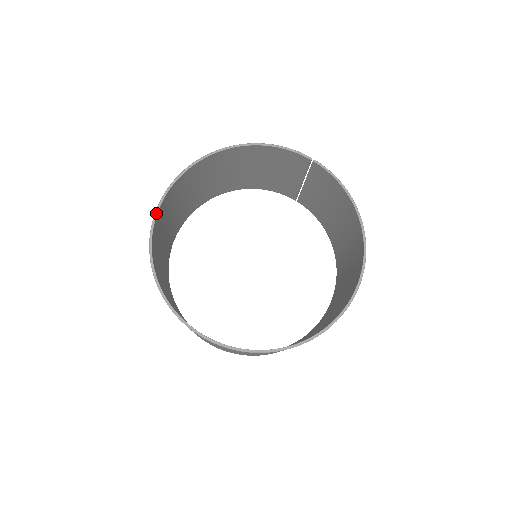
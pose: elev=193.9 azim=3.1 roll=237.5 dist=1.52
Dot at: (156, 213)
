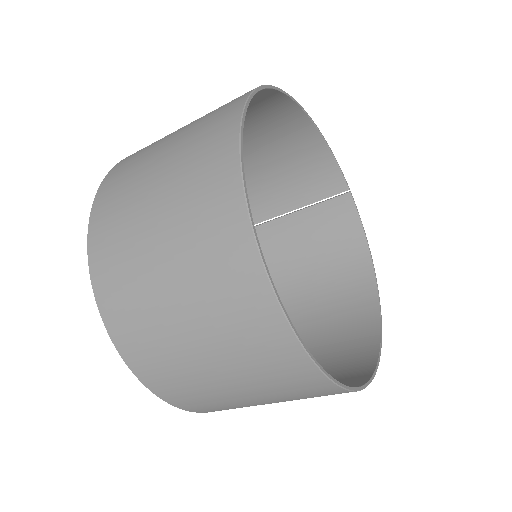
Dot at: (250, 98)
